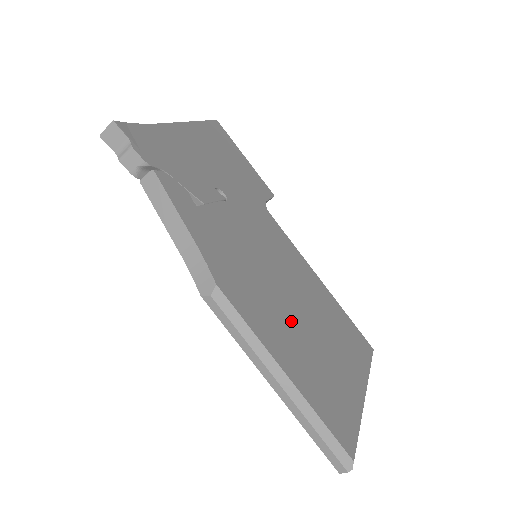
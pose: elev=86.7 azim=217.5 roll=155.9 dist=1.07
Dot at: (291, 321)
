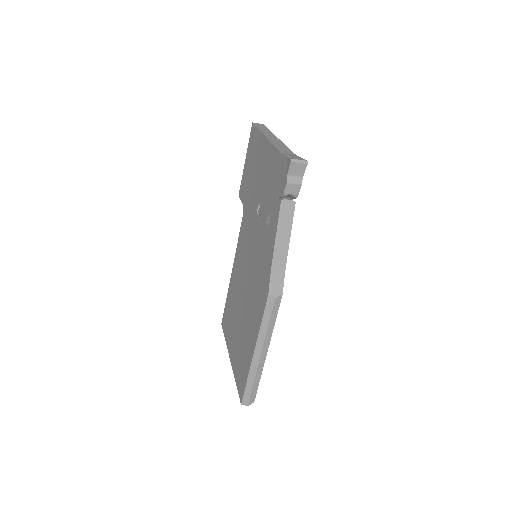
Dot at: occluded
